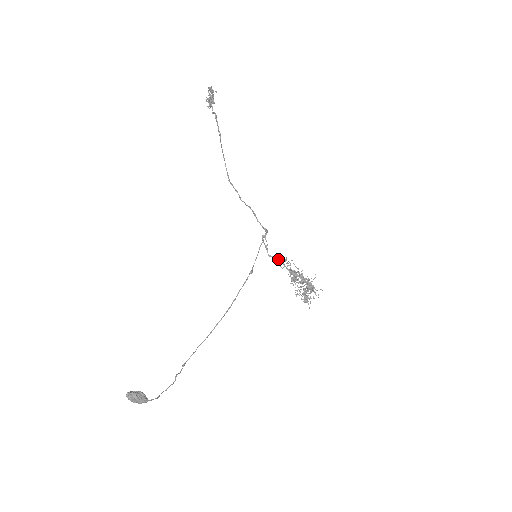
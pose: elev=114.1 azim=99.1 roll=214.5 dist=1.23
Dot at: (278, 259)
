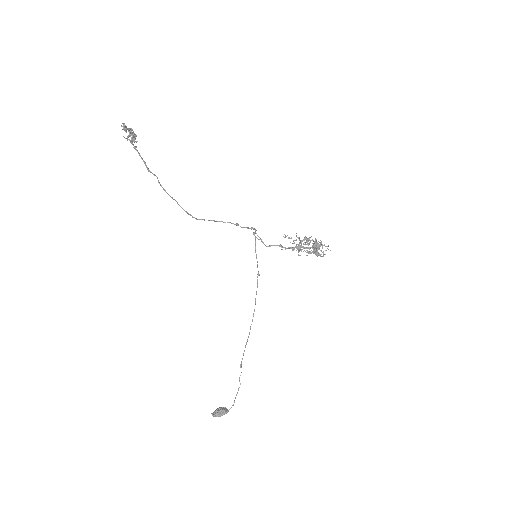
Dot at: occluded
